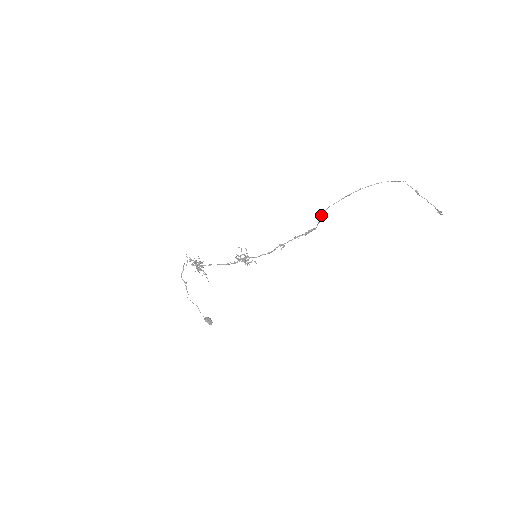
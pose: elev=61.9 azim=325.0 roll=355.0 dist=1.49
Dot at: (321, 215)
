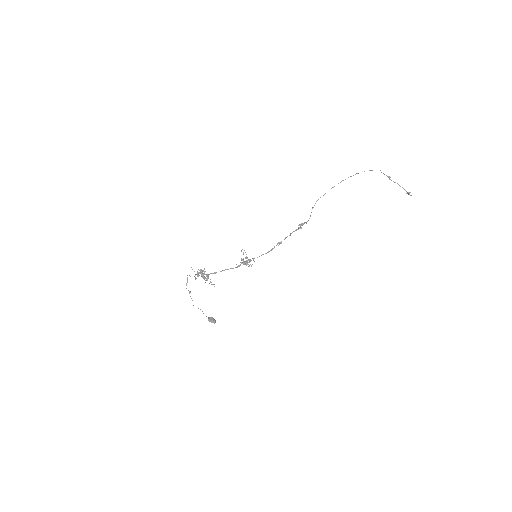
Dot at: occluded
